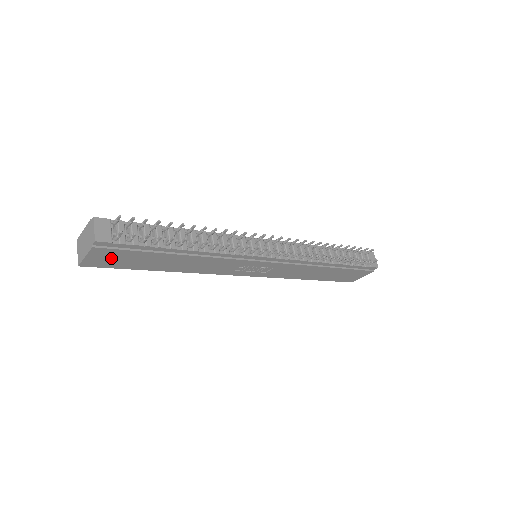
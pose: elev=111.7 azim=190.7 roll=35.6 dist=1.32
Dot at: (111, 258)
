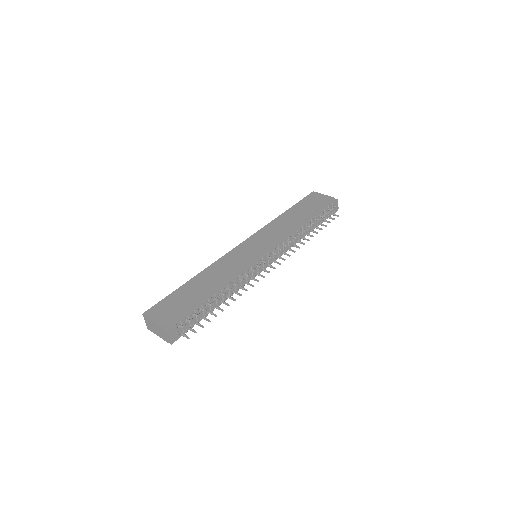
Dot at: occluded
